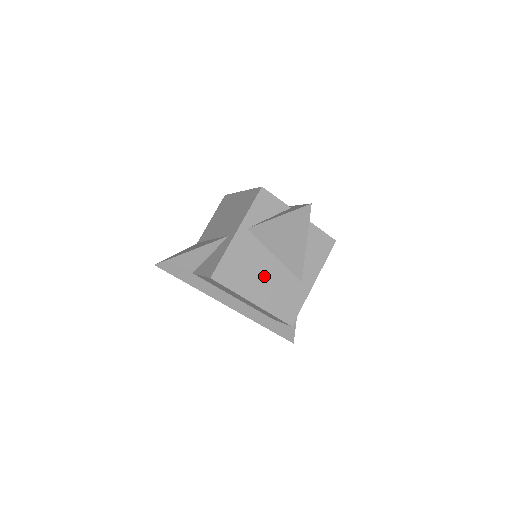
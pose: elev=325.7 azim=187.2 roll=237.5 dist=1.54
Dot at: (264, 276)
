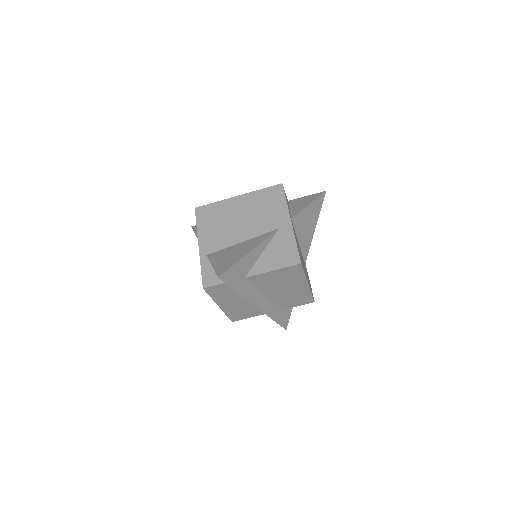
Dot at: occluded
